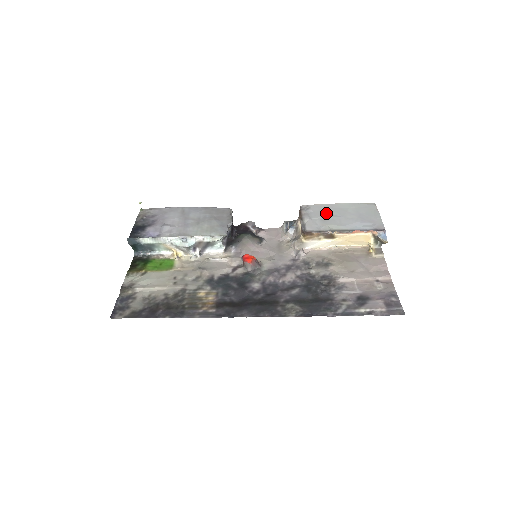
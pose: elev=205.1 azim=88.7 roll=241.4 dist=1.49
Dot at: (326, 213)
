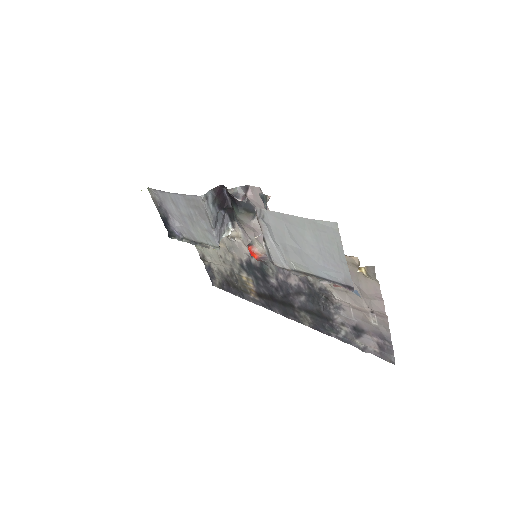
Dot at: (283, 236)
